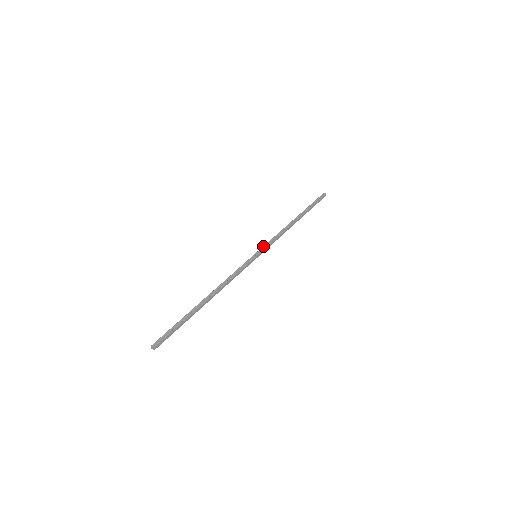
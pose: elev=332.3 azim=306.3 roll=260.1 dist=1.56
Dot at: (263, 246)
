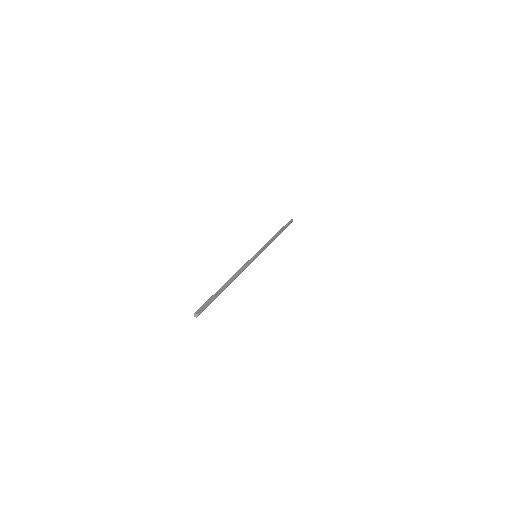
Dot at: (260, 249)
